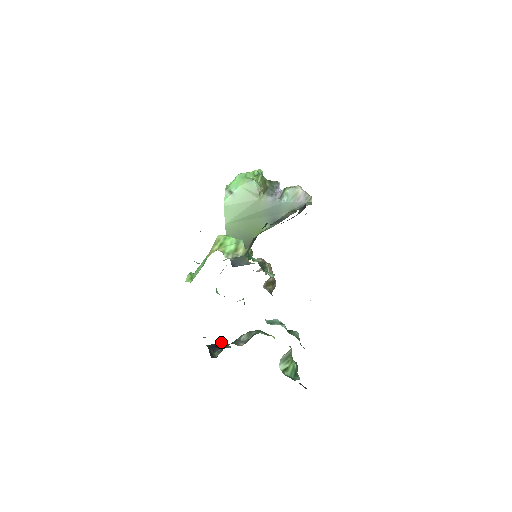
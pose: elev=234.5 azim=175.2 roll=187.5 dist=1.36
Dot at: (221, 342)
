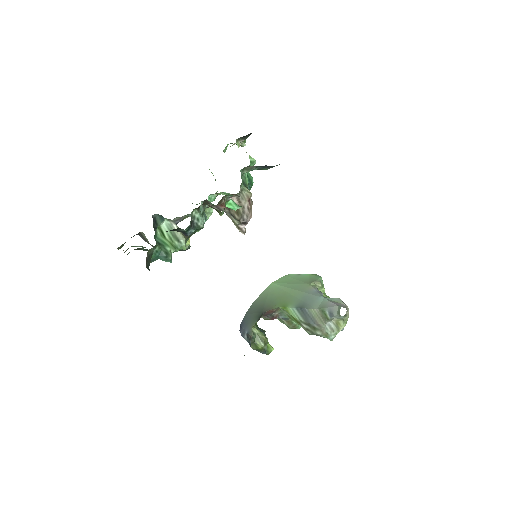
Dot at: occluded
